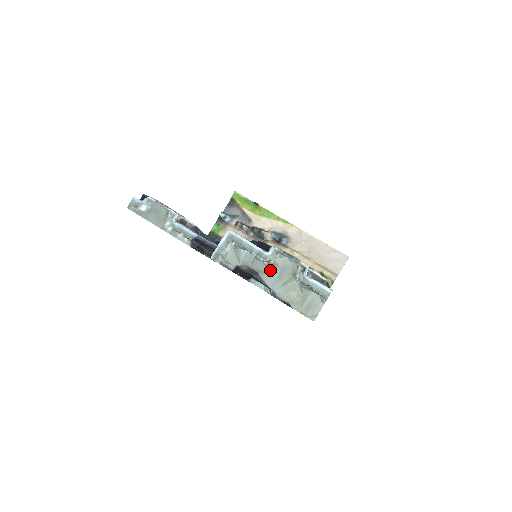
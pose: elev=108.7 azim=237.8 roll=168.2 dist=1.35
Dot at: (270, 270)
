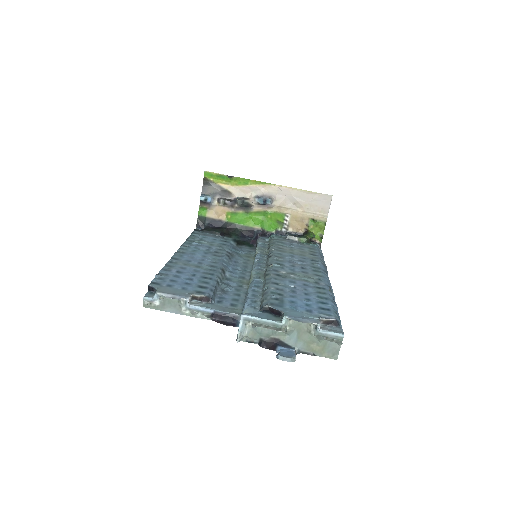
Dot at: (289, 334)
